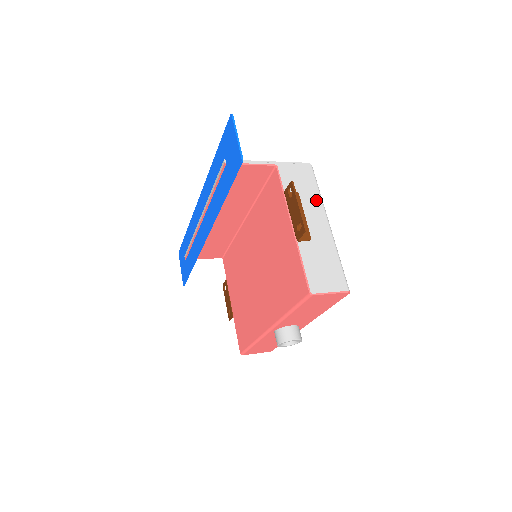
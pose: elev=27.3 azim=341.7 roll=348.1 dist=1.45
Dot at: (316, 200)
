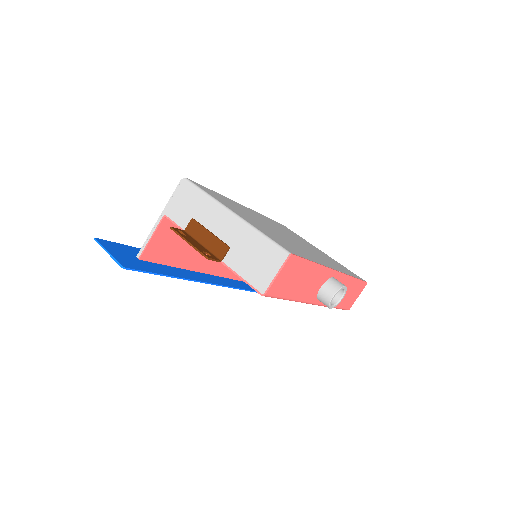
Dot at: (208, 205)
